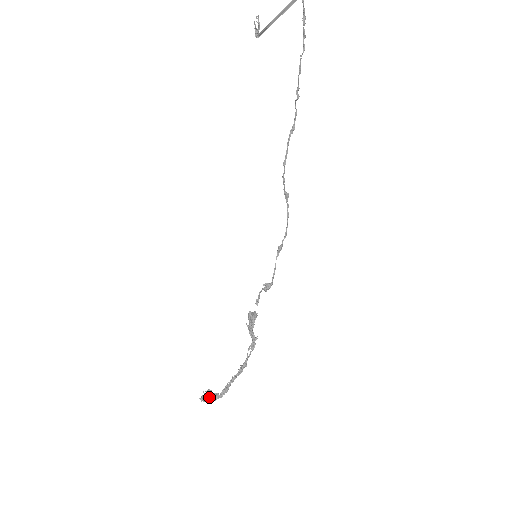
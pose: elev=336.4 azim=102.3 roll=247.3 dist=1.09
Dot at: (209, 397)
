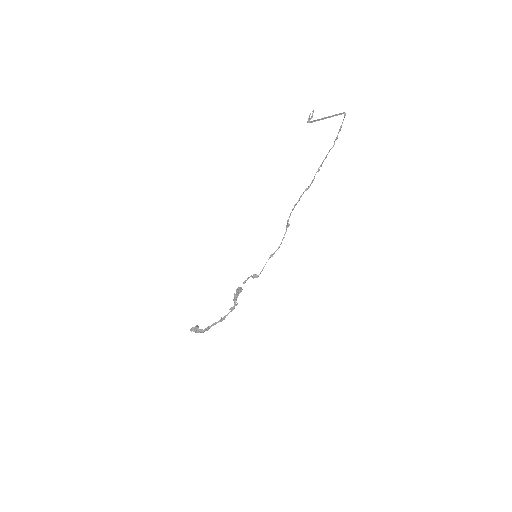
Dot at: (196, 330)
